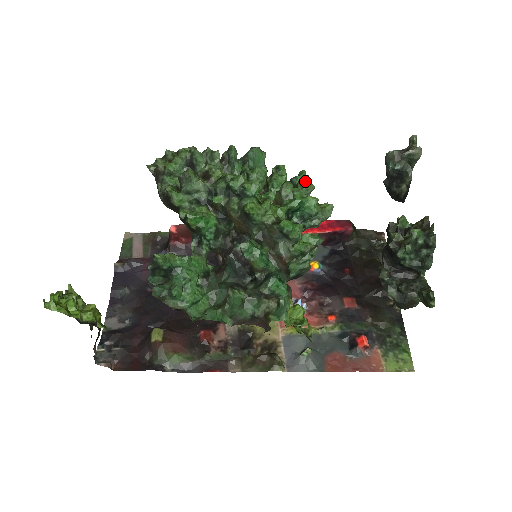
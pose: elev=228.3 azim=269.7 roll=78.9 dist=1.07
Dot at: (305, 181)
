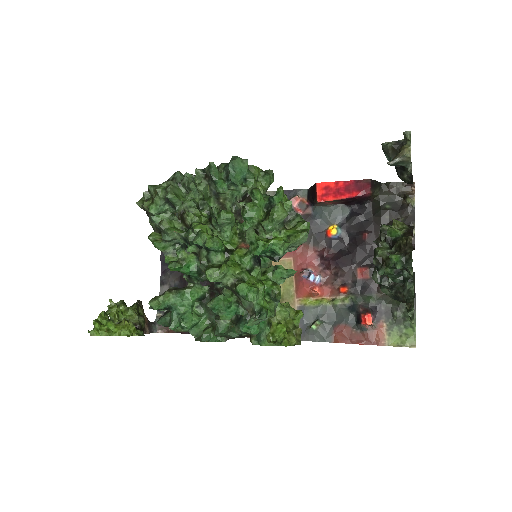
Dot at: (276, 212)
